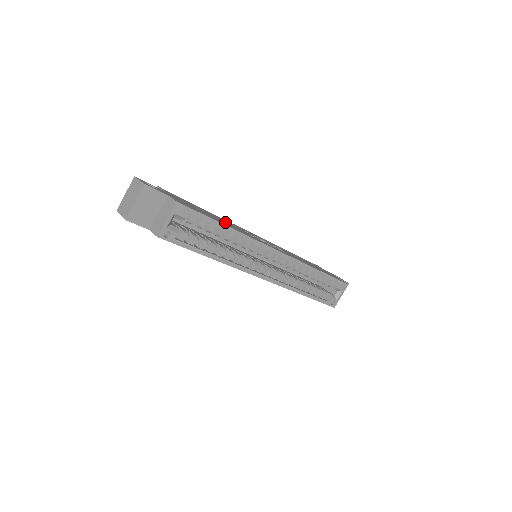
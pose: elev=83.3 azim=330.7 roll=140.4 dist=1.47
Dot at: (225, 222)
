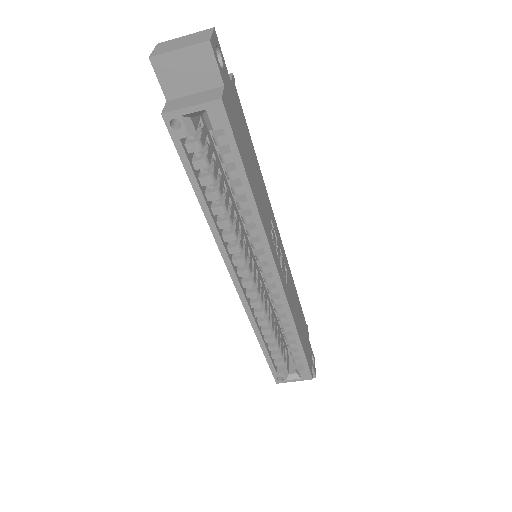
Dot at: (259, 188)
